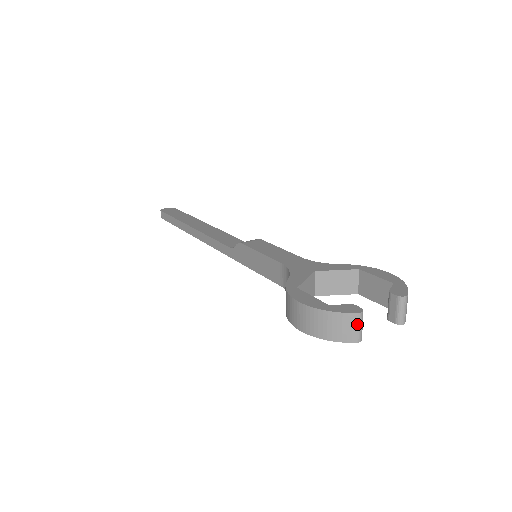
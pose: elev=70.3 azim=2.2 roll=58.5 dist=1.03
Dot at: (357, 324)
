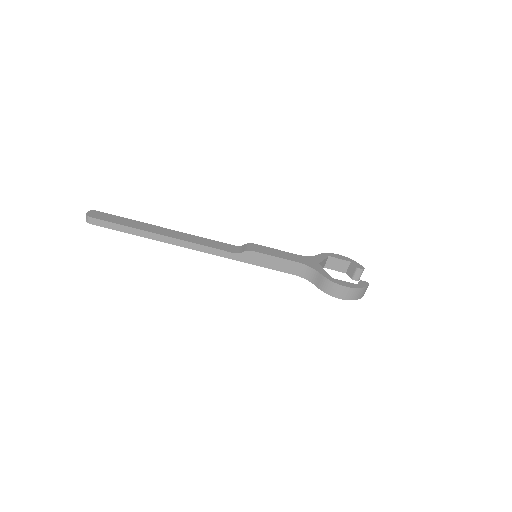
Dot at: occluded
